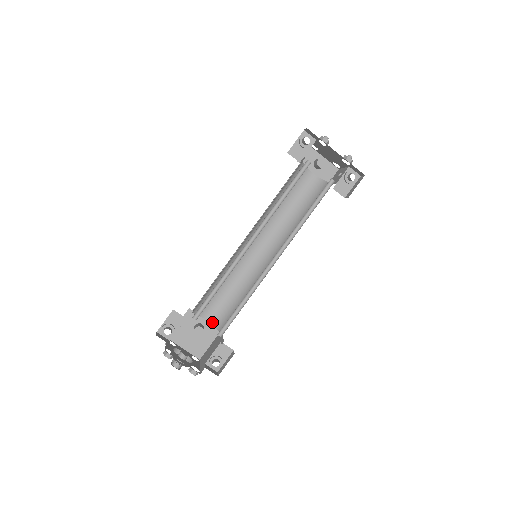
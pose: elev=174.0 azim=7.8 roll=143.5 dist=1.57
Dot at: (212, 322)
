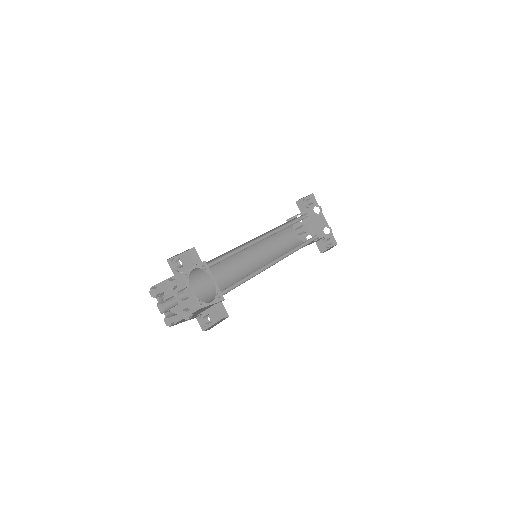
Dot at: (197, 295)
